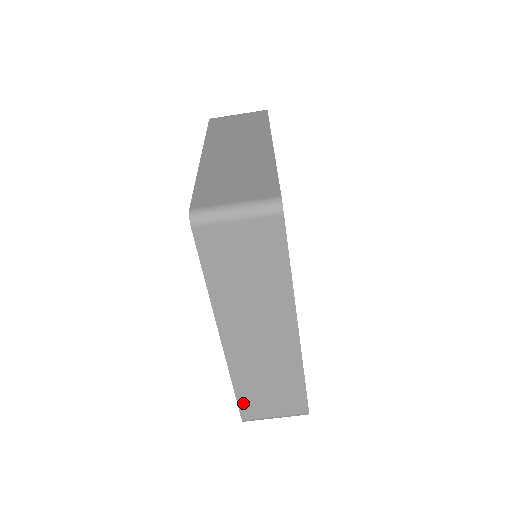
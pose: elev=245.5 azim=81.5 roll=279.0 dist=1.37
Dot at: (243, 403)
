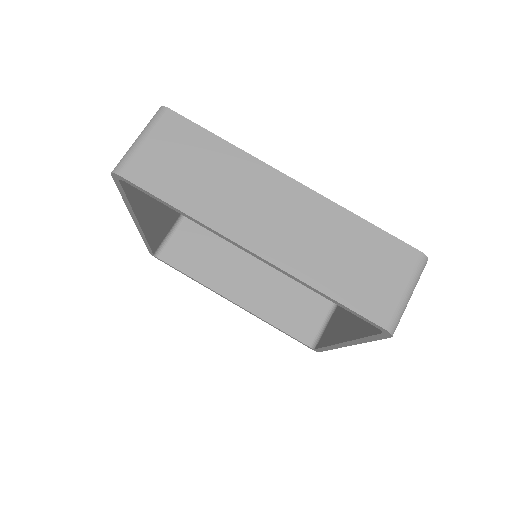
Dot at: (357, 305)
